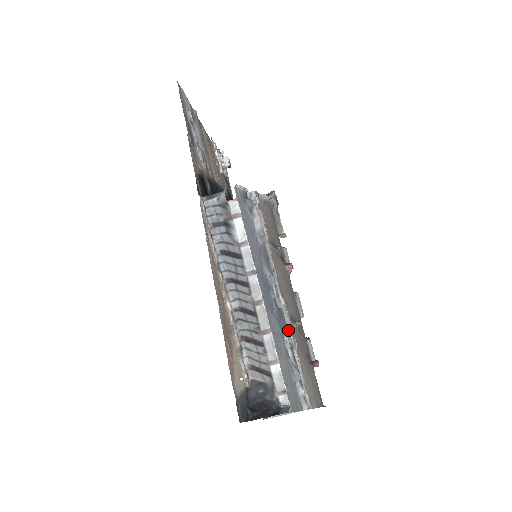
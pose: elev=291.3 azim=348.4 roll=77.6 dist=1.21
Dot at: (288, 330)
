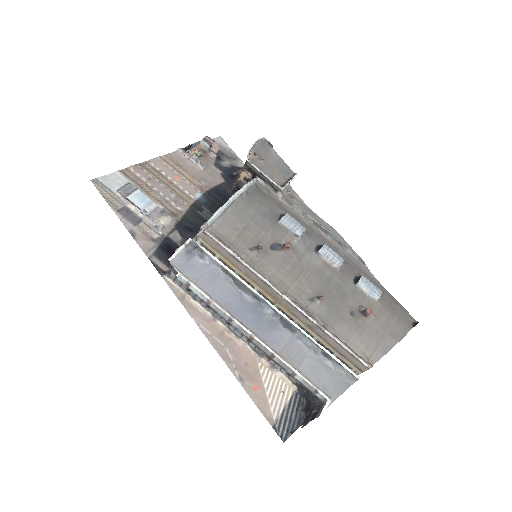
Dot at: (300, 329)
